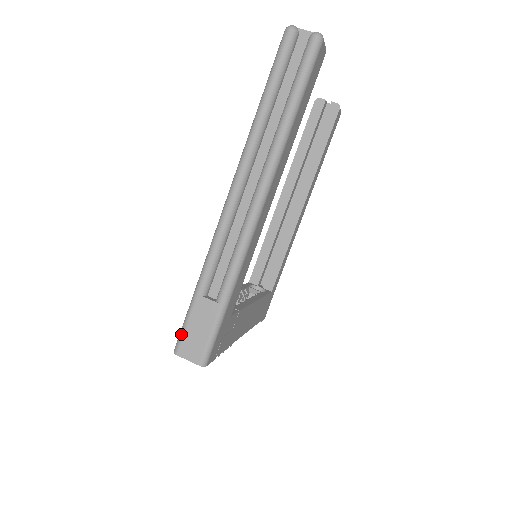
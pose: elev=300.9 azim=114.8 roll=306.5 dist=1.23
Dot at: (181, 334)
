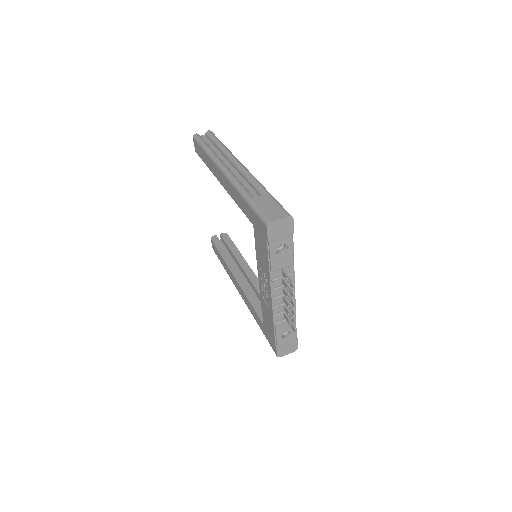
Dot at: (262, 215)
